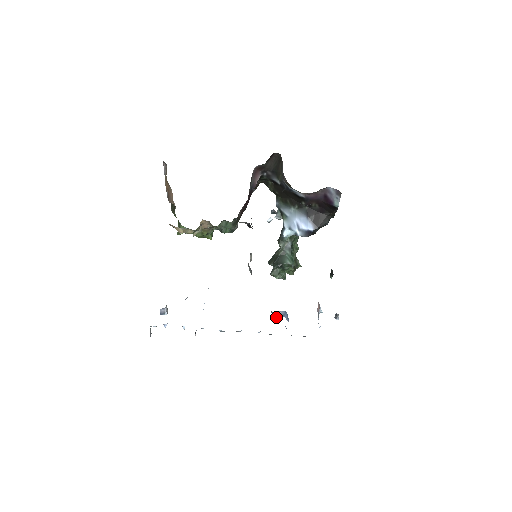
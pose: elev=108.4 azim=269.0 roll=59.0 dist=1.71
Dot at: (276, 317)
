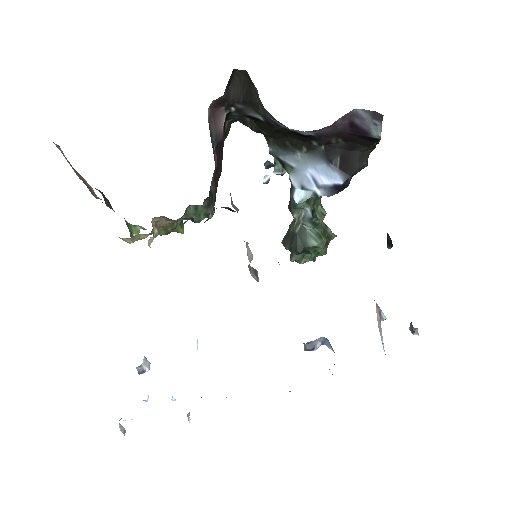
Dot at: (312, 348)
